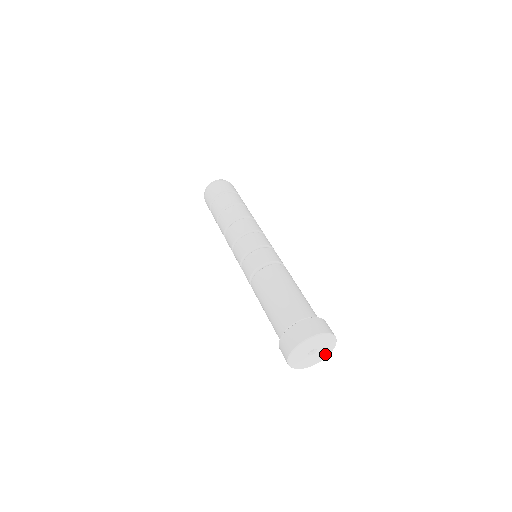
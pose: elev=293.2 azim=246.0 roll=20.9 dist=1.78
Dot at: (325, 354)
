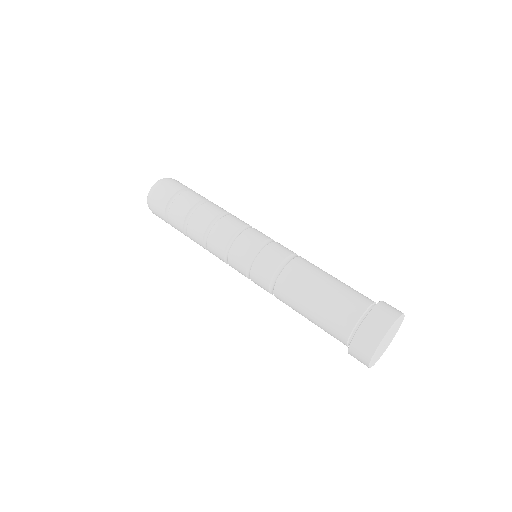
Dot at: (388, 344)
